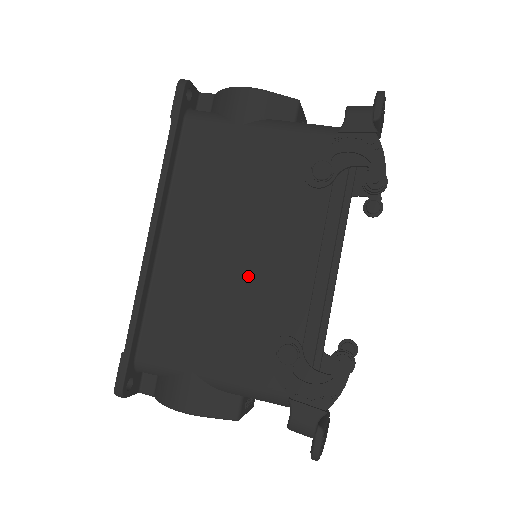
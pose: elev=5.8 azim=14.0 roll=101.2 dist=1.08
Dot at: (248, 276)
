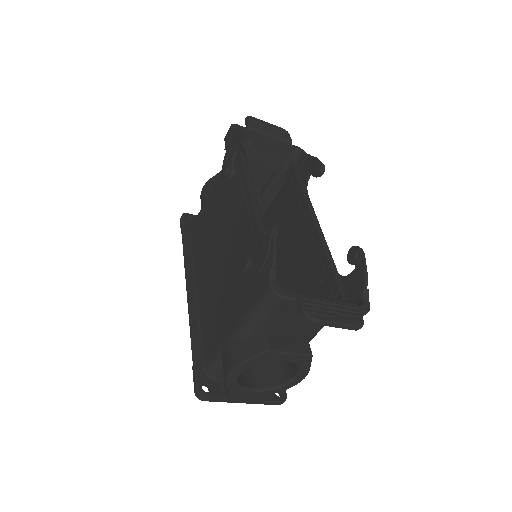
Dot at: (228, 257)
